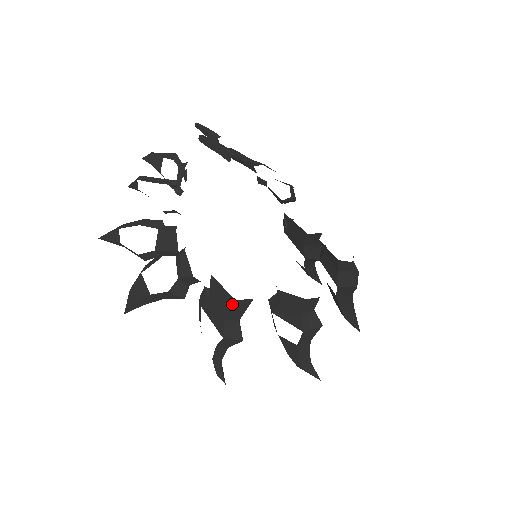
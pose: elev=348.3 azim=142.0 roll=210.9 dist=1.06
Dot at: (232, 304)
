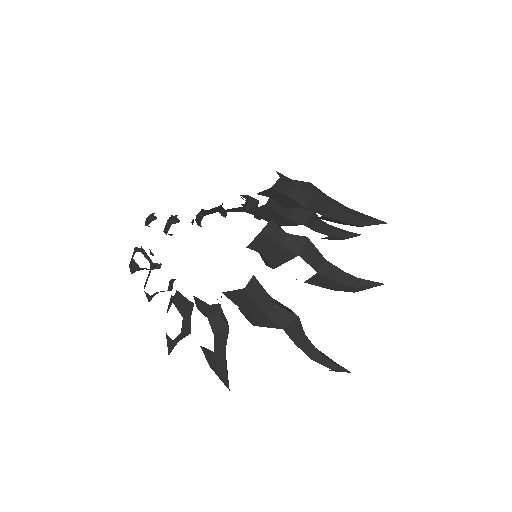
Dot at: (248, 295)
